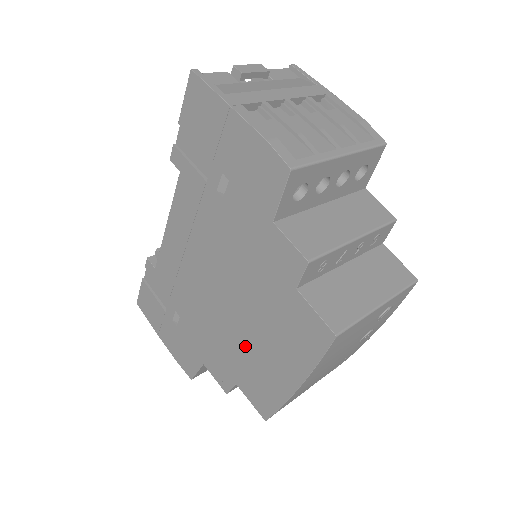
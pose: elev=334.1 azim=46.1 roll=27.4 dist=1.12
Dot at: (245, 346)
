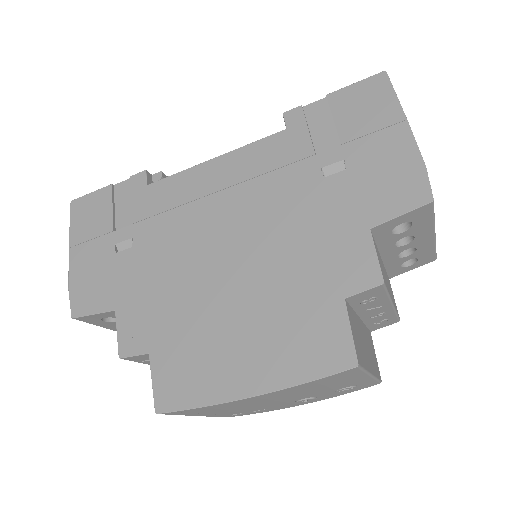
Dot at: (210, 320)
